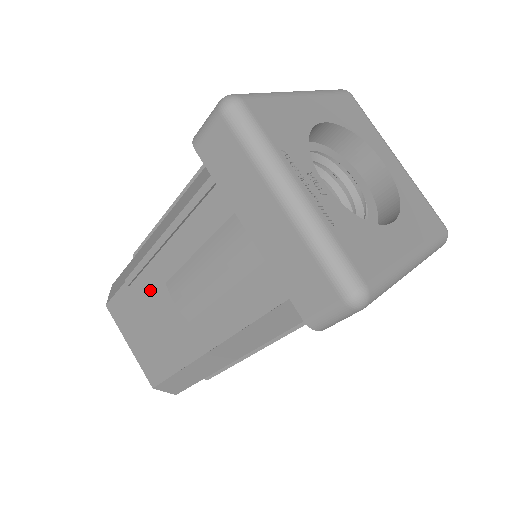
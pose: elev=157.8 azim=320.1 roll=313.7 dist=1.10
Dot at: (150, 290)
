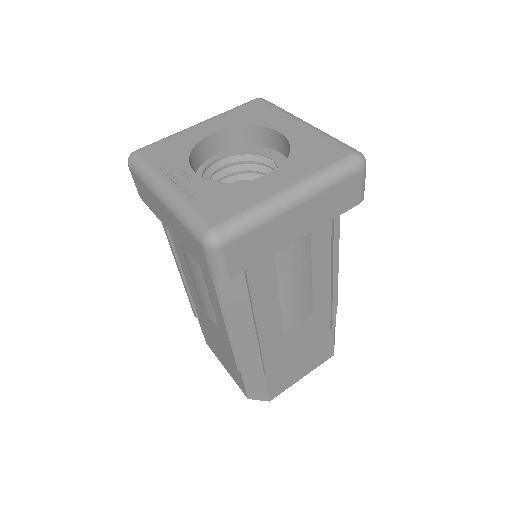
Dot at: (202, 314)
